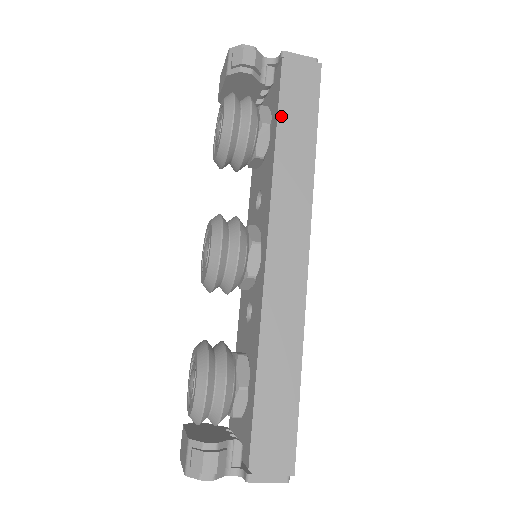
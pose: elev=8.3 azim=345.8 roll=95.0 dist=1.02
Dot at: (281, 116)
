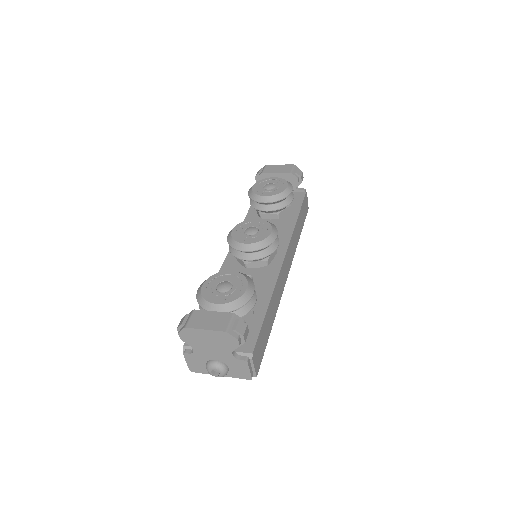
Dot at: (301, 211)
